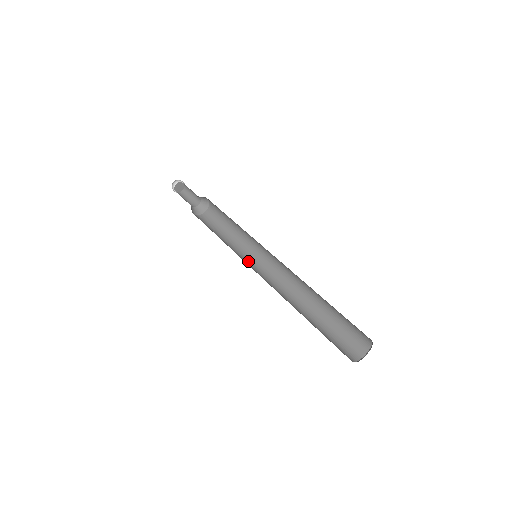
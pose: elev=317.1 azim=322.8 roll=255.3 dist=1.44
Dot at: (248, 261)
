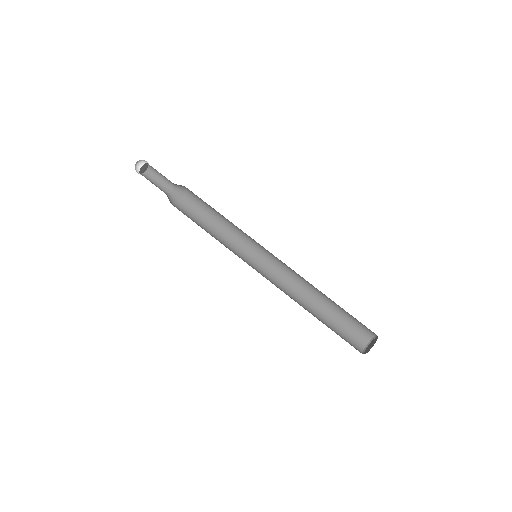
Dot at: (245, 259)
